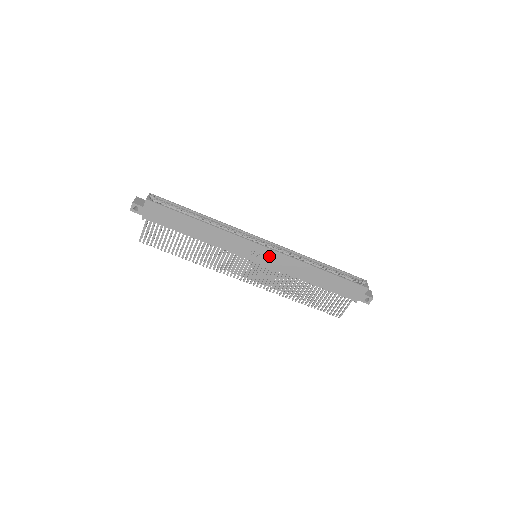
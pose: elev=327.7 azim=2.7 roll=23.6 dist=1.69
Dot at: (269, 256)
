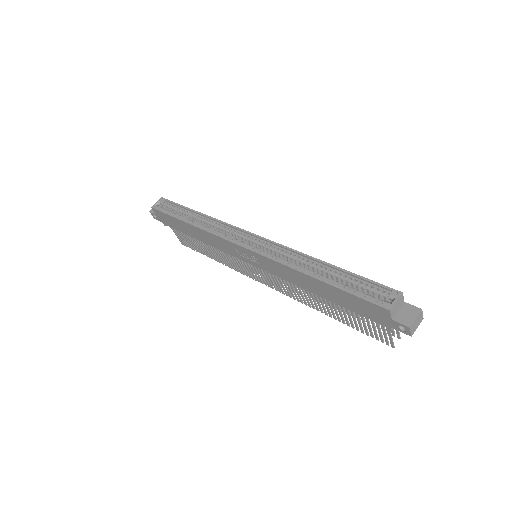
Dot at: (256, 258)
